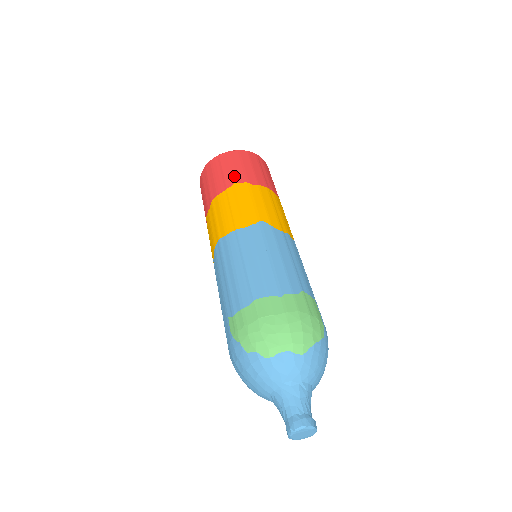
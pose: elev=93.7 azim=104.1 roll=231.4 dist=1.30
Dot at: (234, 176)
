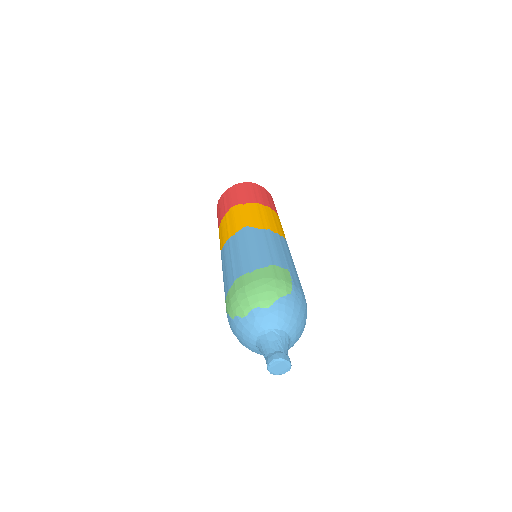
Dot at: (230, 203)
